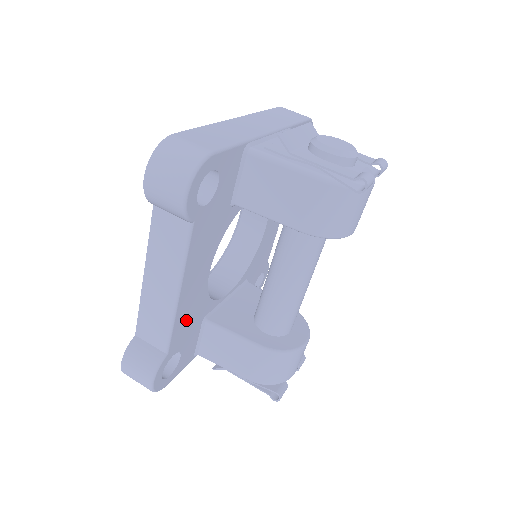
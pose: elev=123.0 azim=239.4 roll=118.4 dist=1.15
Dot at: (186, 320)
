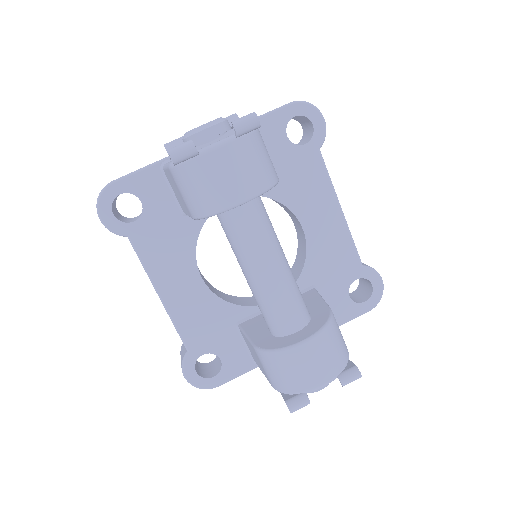
Dot at: (197, 322)
